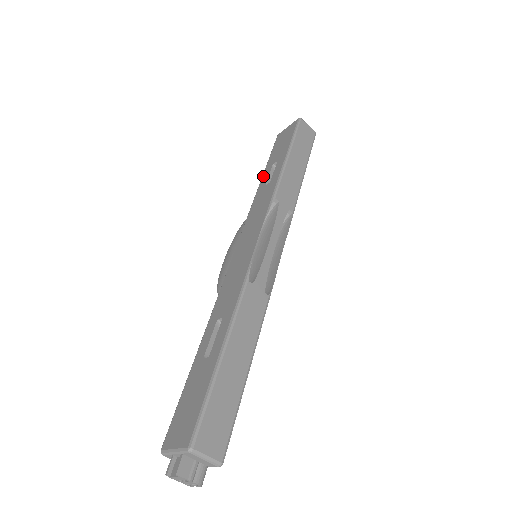
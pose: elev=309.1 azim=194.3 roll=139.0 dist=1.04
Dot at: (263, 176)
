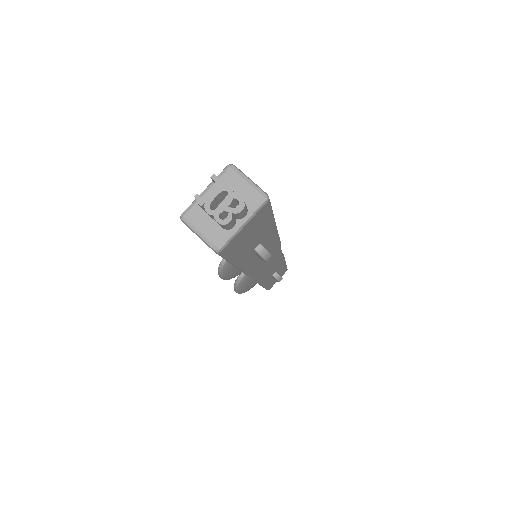
Dot at: occluded
